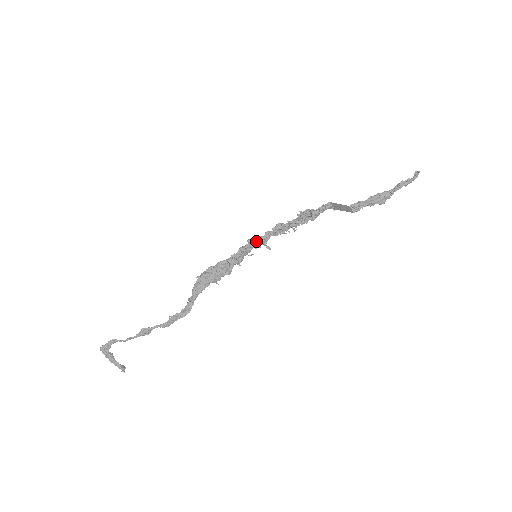
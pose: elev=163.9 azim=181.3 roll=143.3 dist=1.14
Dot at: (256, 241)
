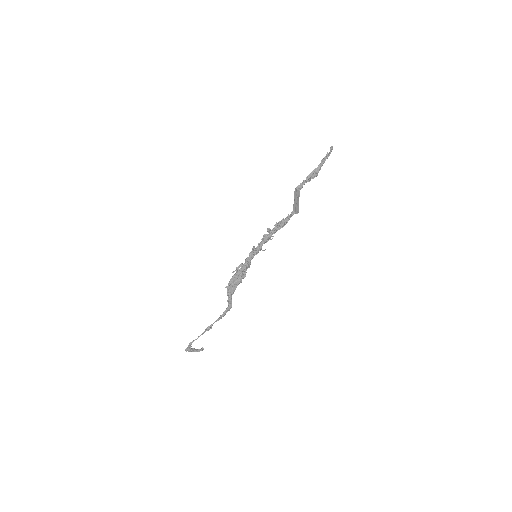
Dot at: (256, 253)
